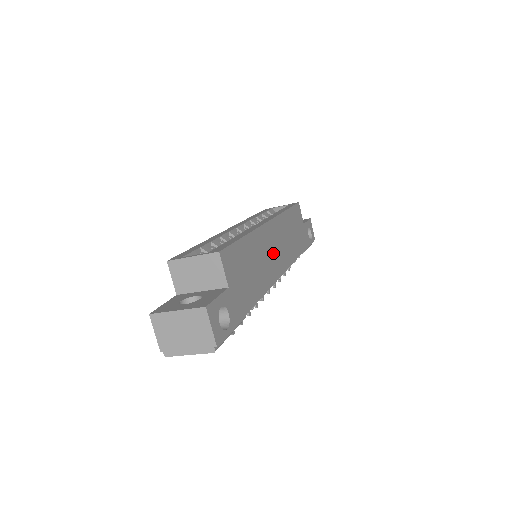
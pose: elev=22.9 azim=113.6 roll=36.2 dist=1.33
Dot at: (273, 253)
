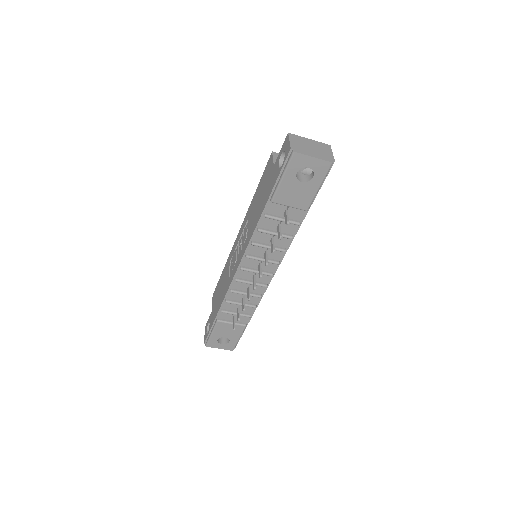
Dot at: occluded
